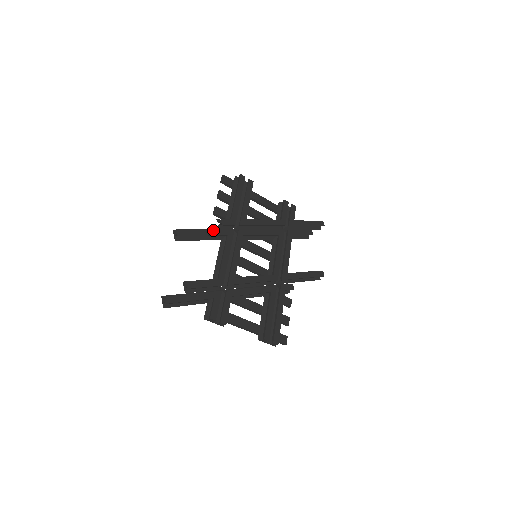
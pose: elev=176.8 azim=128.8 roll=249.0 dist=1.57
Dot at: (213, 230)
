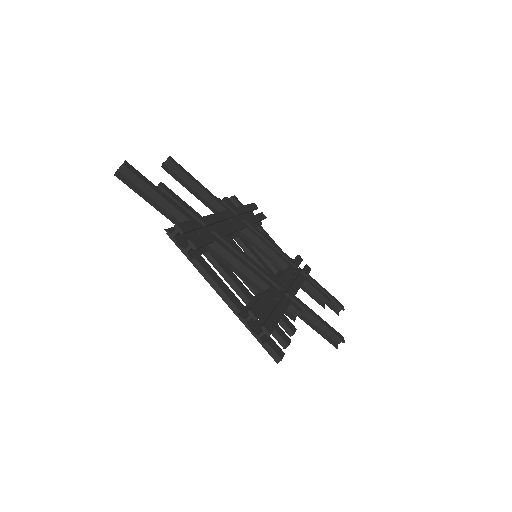
Dot at: (211, 193)
